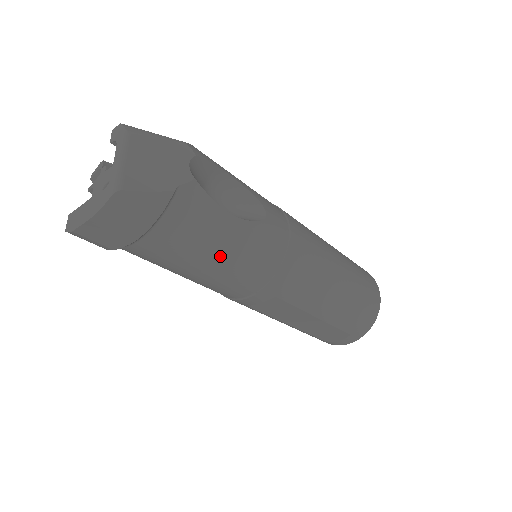
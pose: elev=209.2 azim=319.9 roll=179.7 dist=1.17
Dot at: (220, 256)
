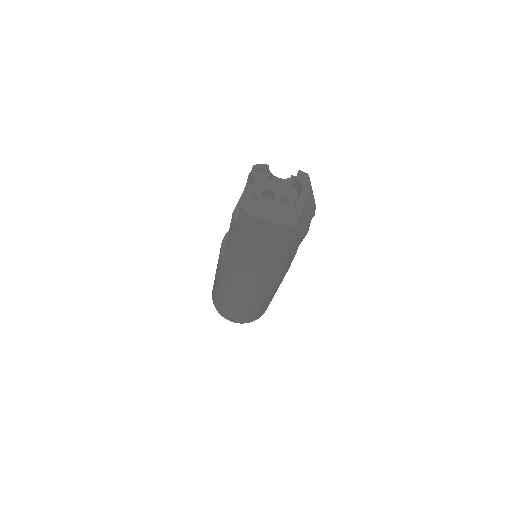
Dot at: (270, 265)
